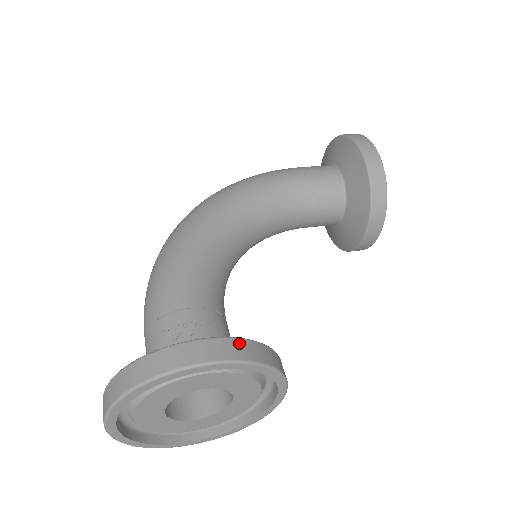
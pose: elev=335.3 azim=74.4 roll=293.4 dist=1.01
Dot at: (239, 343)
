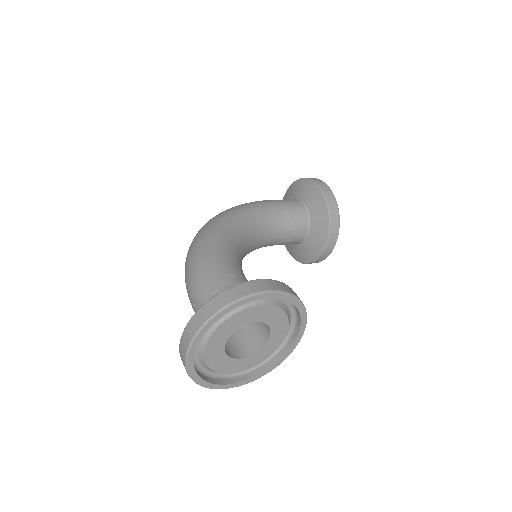
Dot at: (282, 284)
